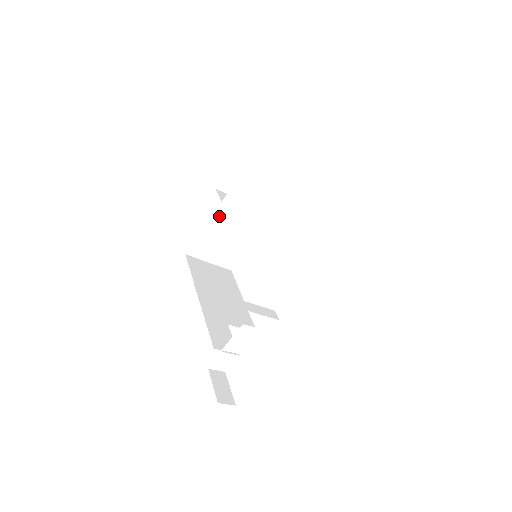
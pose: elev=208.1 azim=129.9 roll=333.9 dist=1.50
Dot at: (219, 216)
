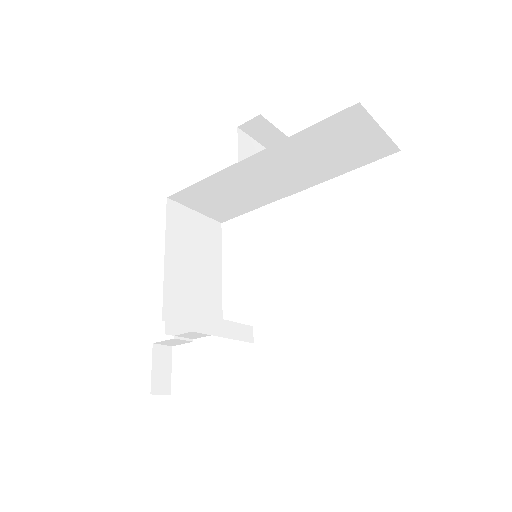
Dot at: (228, 174)
